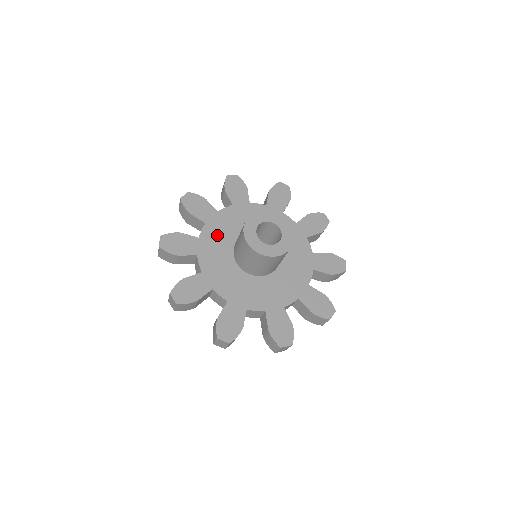
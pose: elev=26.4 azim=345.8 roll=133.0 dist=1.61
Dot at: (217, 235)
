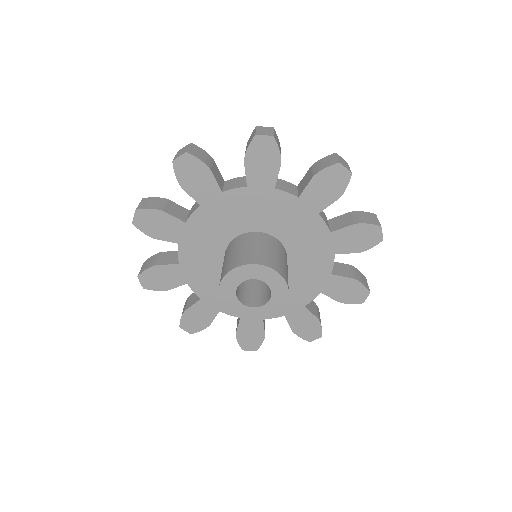
Dot at: (208, 282)
